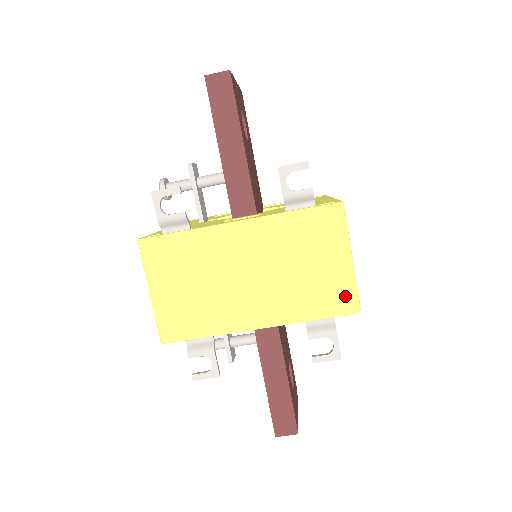
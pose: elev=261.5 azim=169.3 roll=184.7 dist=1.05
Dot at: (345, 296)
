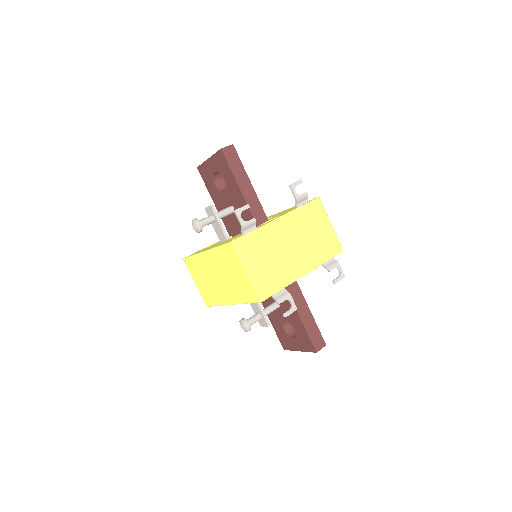
Dot at: (336, 243)
